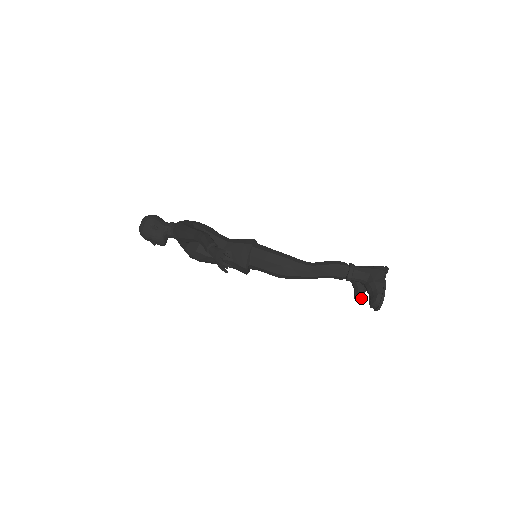
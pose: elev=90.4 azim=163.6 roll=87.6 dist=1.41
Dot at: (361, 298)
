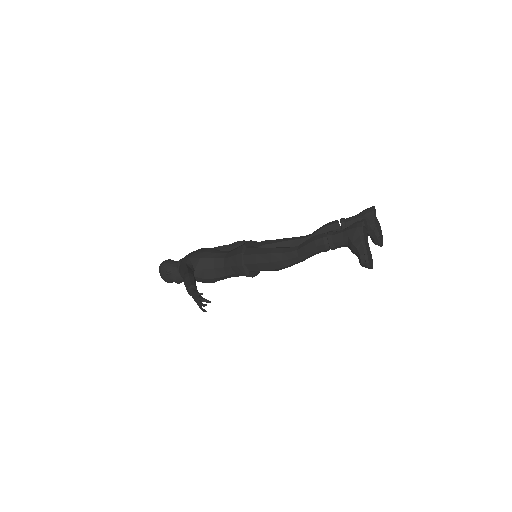
Dot at: (378, 242)
